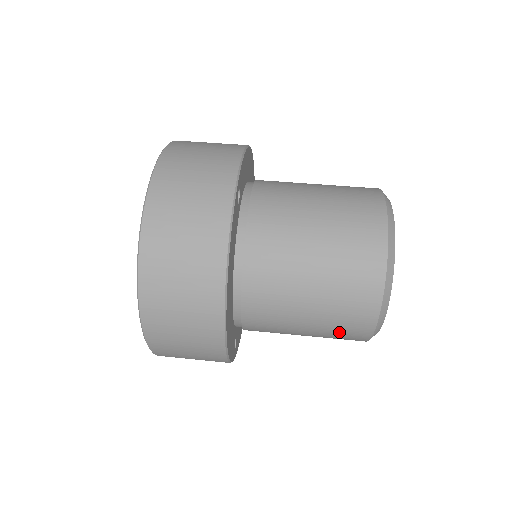
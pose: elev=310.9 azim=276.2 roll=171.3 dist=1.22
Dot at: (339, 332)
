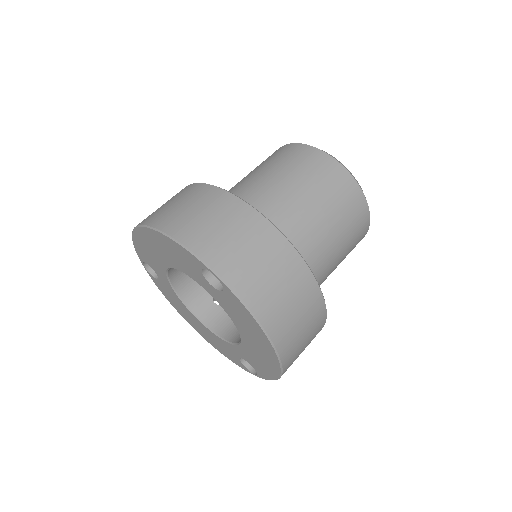
Dot at: occluded
